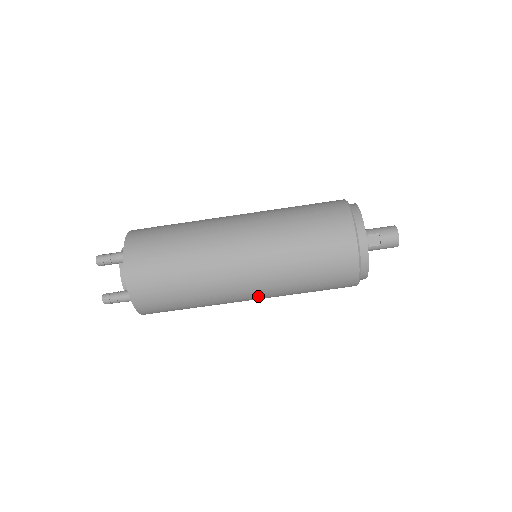
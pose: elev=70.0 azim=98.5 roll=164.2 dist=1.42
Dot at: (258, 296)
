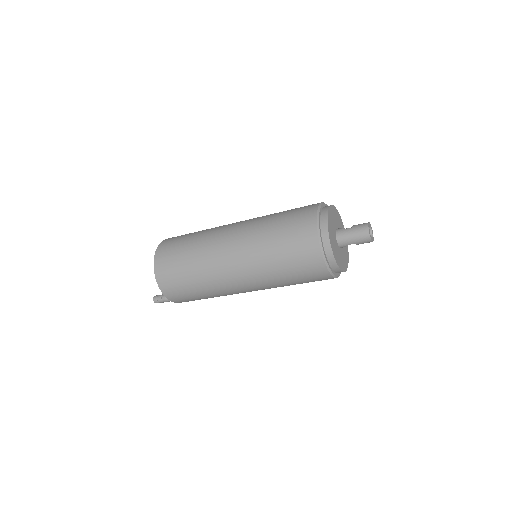
Dot at: occluded
